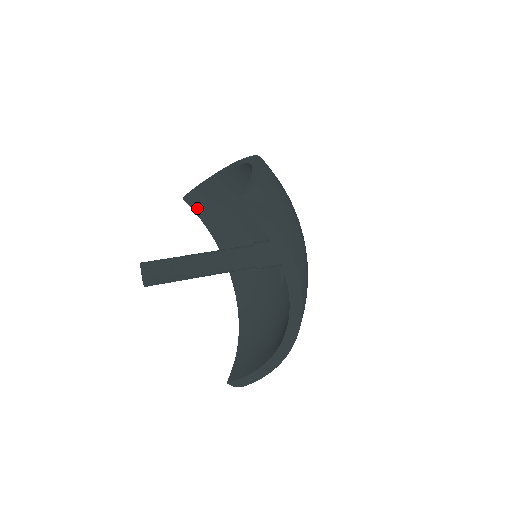
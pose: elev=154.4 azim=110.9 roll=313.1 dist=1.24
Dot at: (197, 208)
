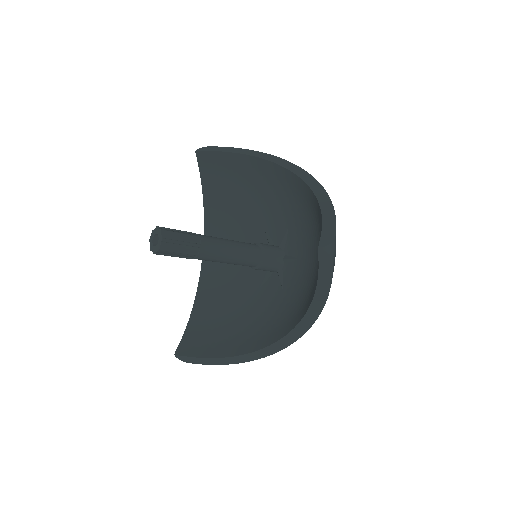
Dot at: (204, 167)
